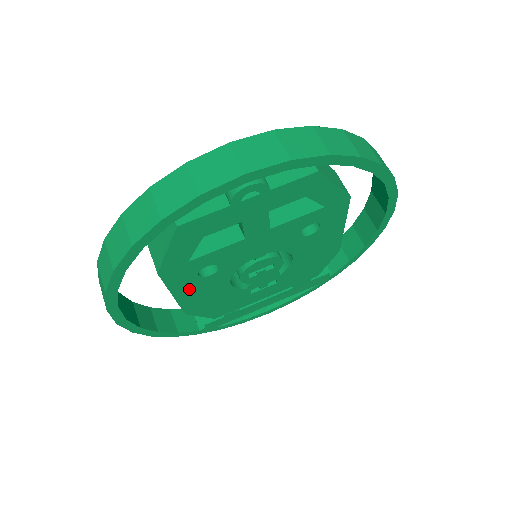
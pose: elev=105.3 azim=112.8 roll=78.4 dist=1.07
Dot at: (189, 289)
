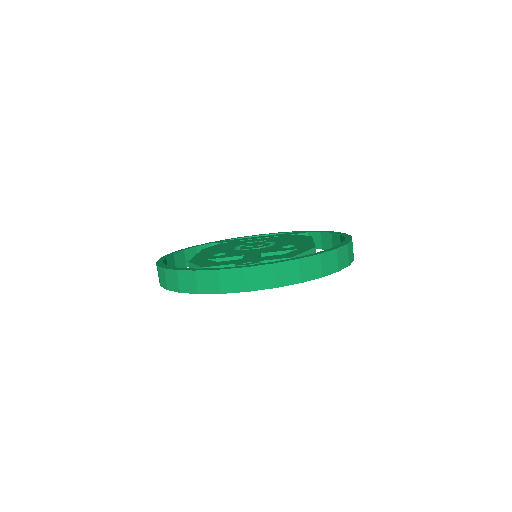
Dot at: occluded
